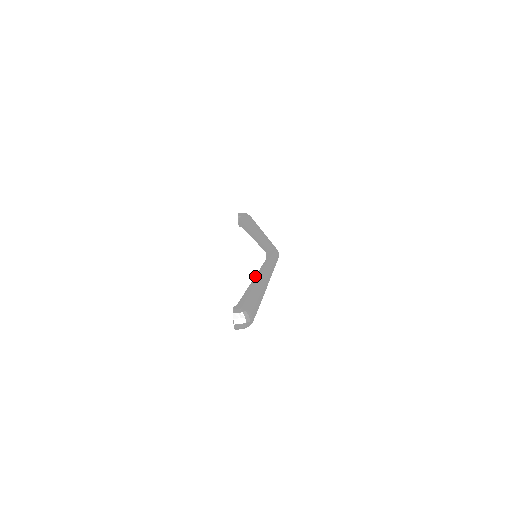
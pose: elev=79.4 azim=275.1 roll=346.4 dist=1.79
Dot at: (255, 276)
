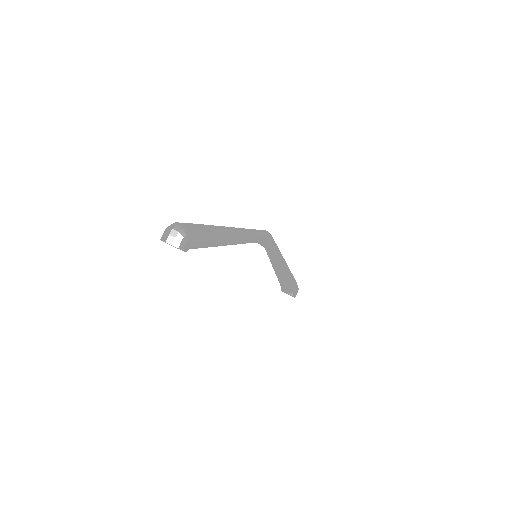
Dot at: occluded
